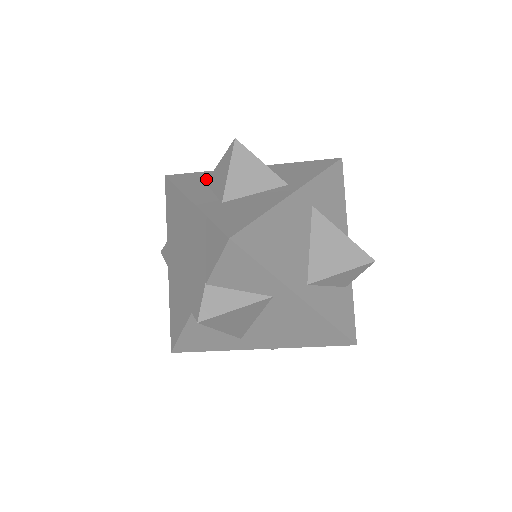
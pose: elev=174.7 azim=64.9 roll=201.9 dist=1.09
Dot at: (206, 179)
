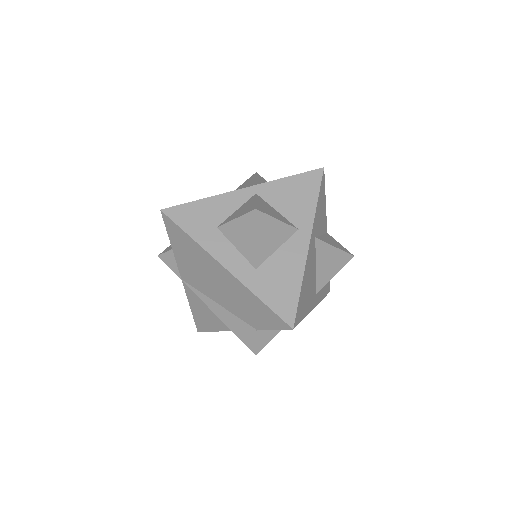
Dot at: (213, 219)
